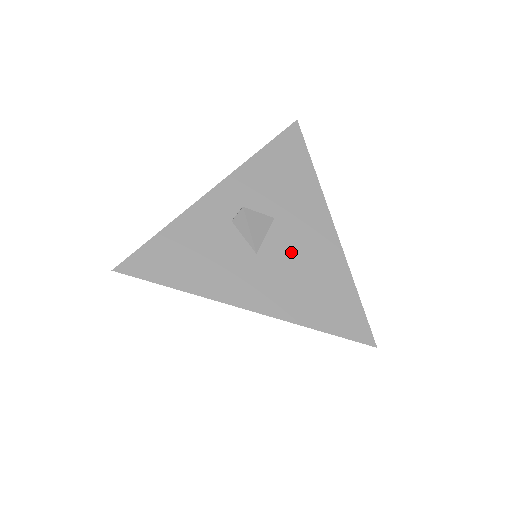
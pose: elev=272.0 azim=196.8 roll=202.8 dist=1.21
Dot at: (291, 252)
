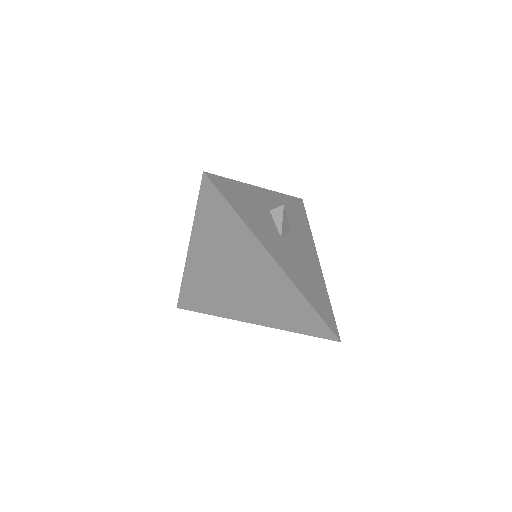
Dot at: (298, 253)
